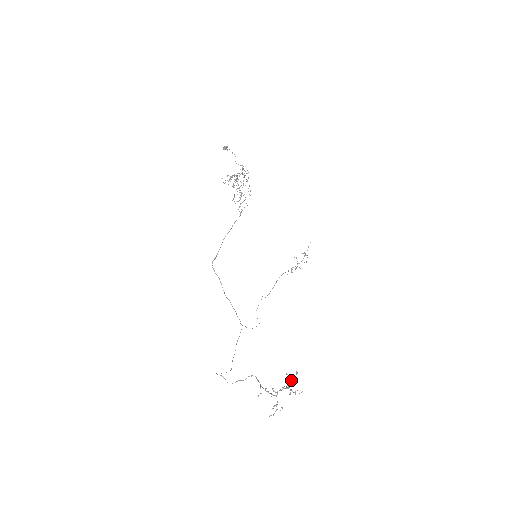
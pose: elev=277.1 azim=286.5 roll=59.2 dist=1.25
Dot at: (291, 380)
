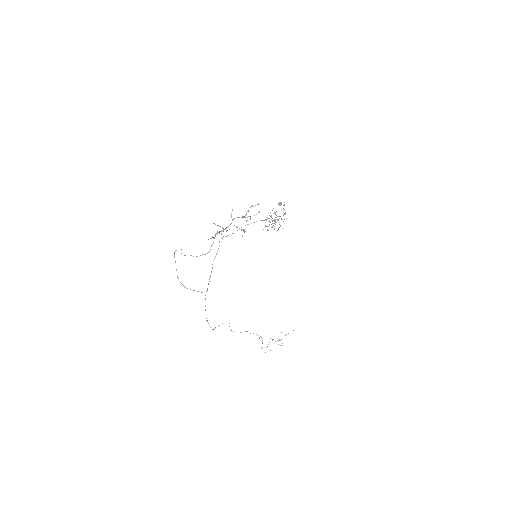
Dot at: (250, 216)
